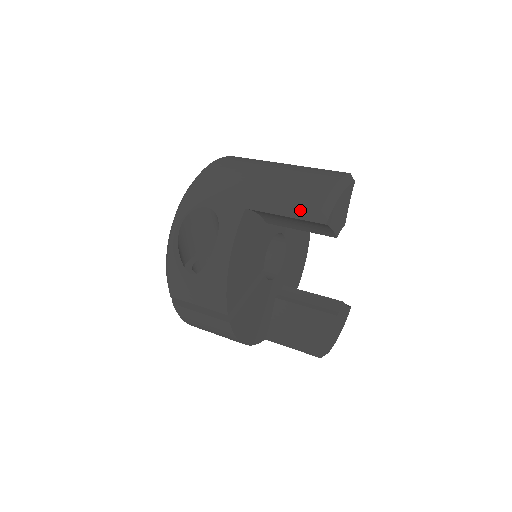
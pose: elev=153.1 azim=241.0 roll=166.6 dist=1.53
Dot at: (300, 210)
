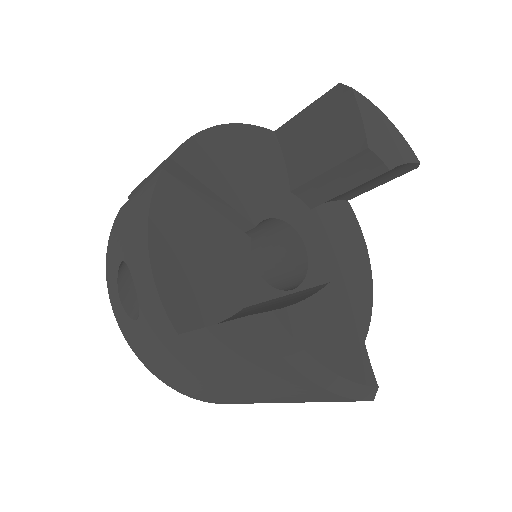
Dot at: occluded
